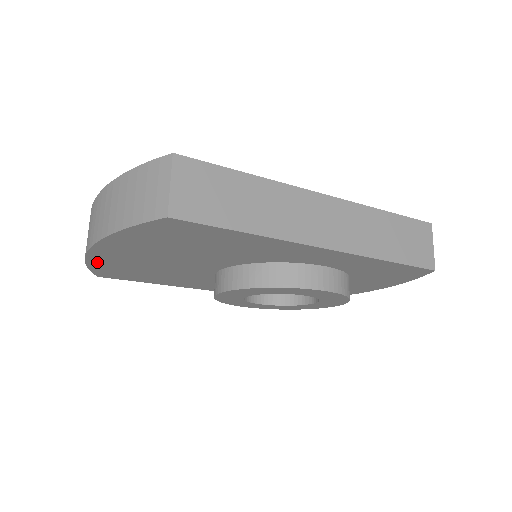
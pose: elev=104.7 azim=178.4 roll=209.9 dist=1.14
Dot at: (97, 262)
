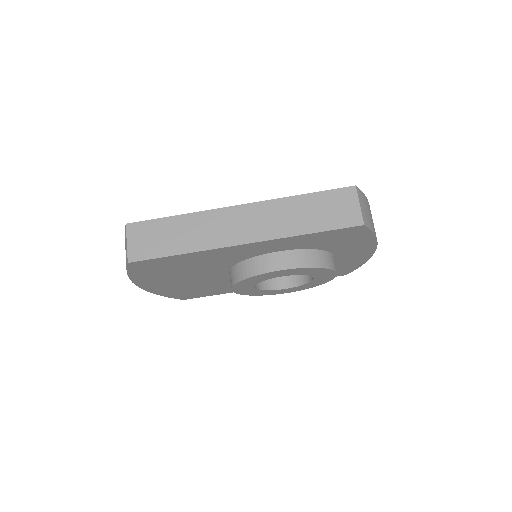
Dot at: (162, 293)
